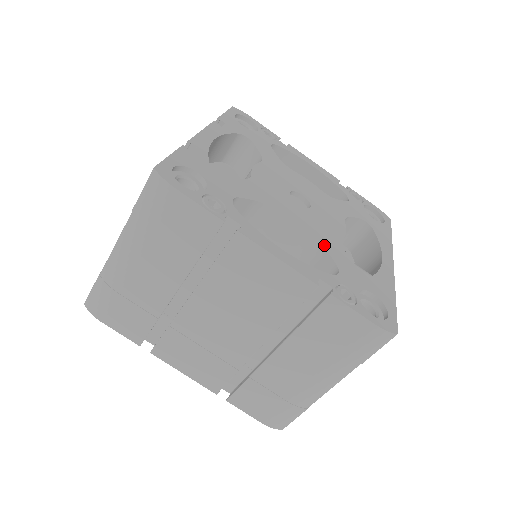
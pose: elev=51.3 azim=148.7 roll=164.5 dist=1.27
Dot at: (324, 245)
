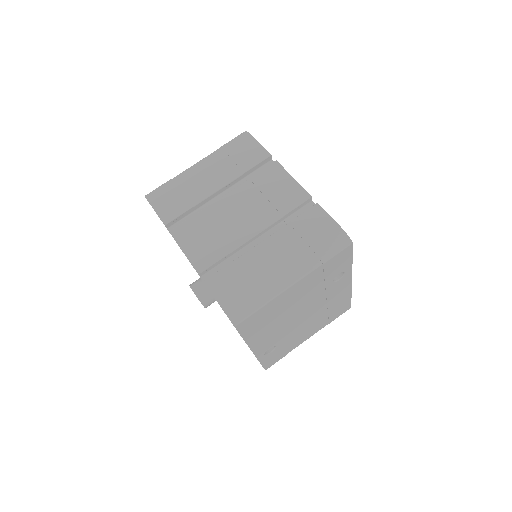
Dot at: occluded
